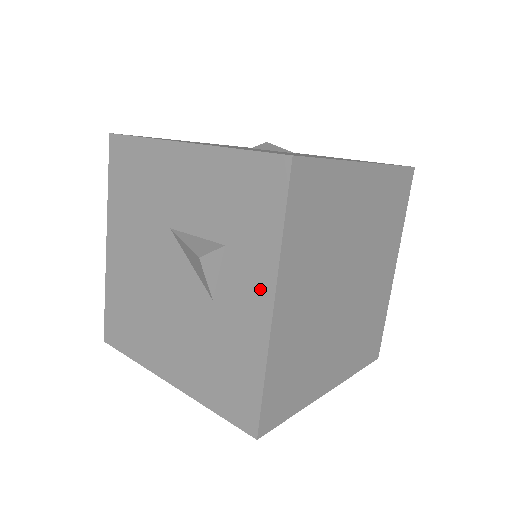
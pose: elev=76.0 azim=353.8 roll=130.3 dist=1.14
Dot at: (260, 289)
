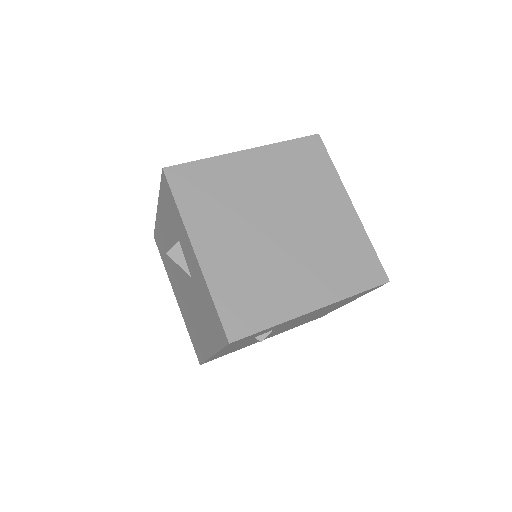
Dot at: (189, 247)
